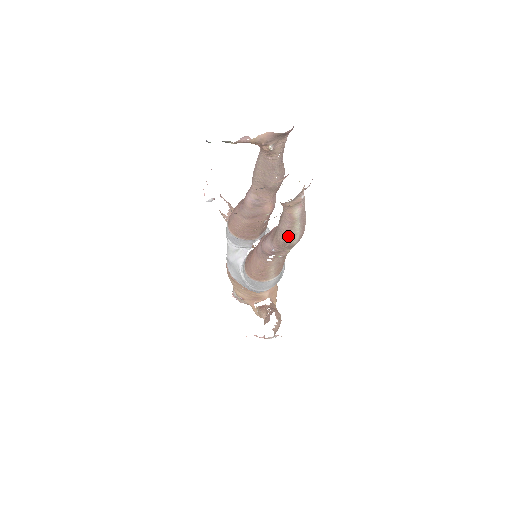
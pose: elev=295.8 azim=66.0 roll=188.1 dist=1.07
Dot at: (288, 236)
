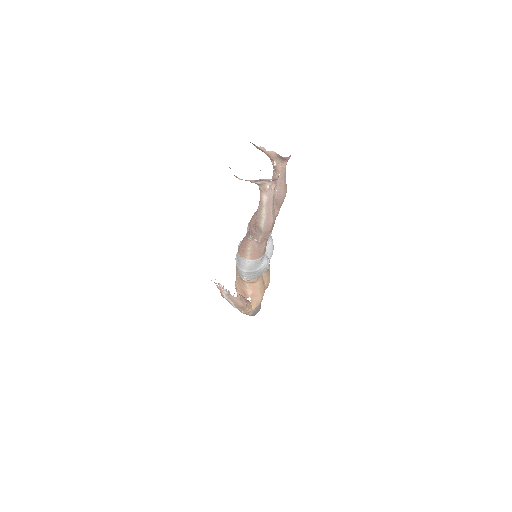
Dot at: (259, 217)
